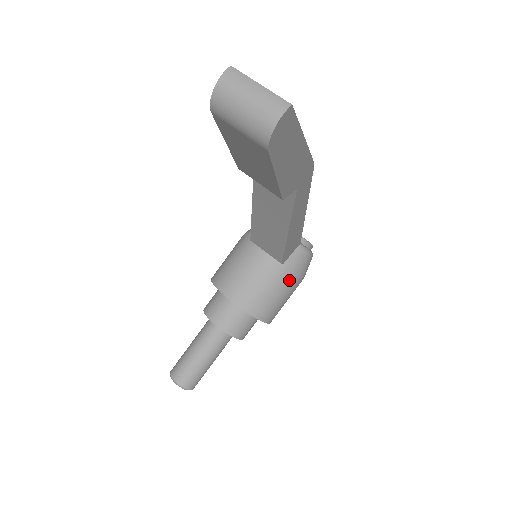
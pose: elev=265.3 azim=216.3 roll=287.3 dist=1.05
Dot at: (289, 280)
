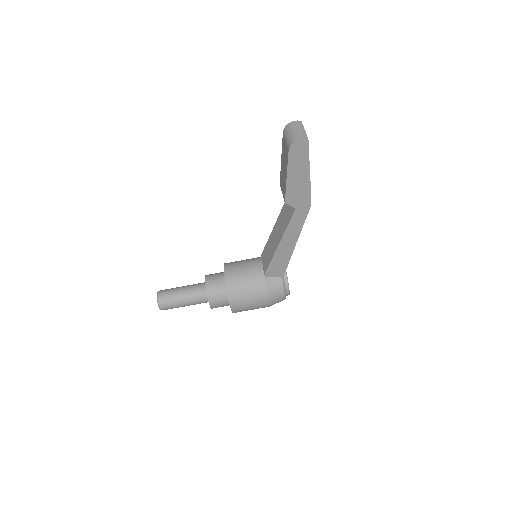
Dot at: (261, 289)
